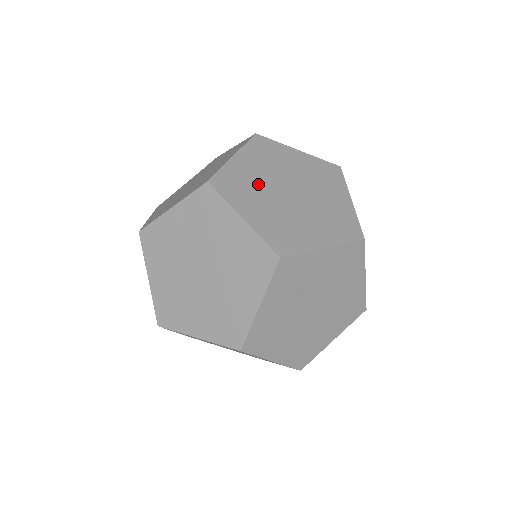
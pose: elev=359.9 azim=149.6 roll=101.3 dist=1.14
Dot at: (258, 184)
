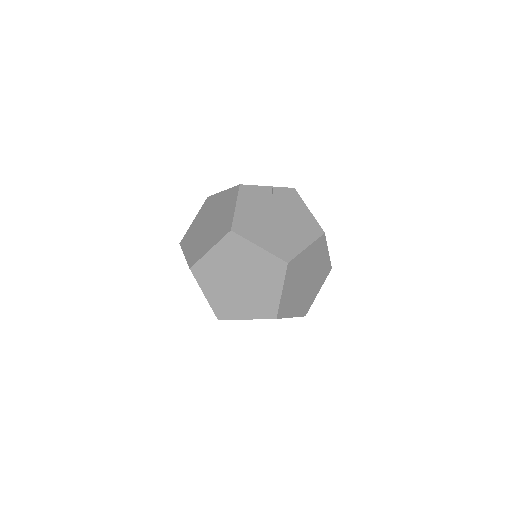
Dot at: occluded
